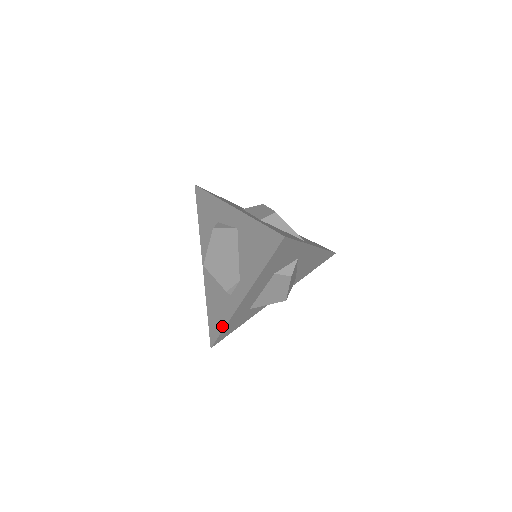
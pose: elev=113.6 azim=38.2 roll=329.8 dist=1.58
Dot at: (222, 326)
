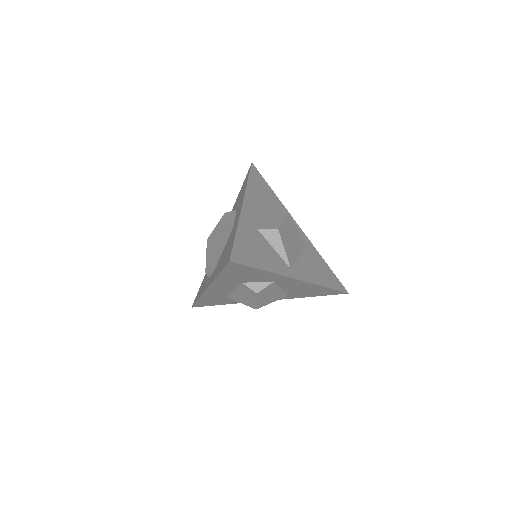
Dot at: (198, 297)
